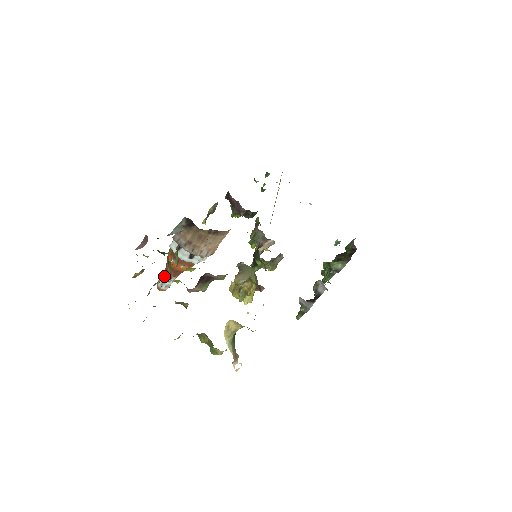
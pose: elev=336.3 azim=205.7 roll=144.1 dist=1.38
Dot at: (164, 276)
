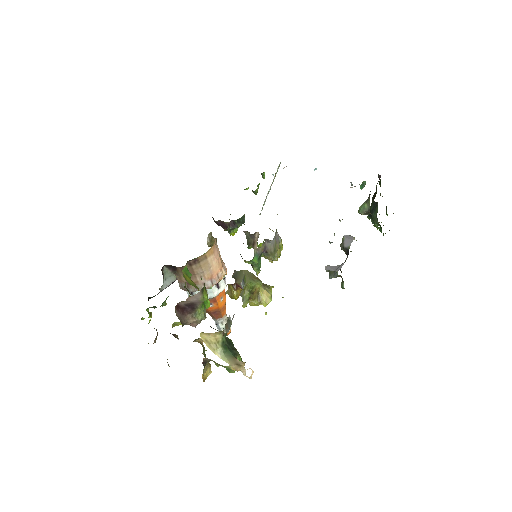
Dot at: (215, 322)
